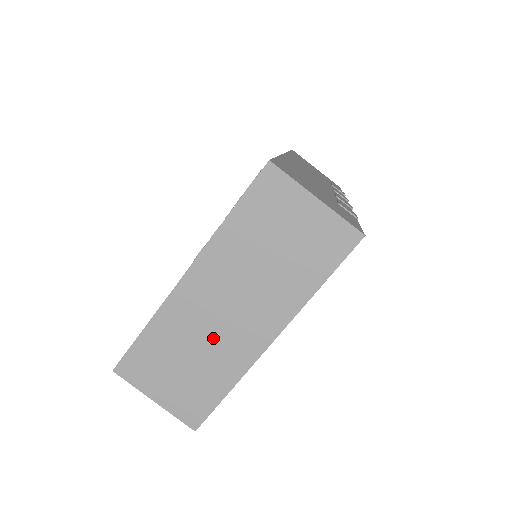
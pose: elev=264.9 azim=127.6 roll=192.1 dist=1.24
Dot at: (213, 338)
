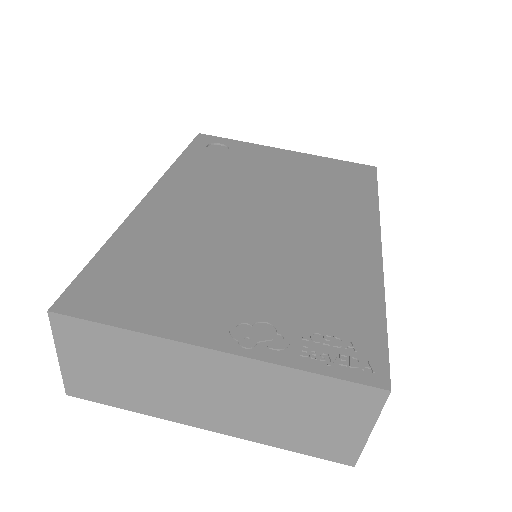
Dot at: (169, 388)
